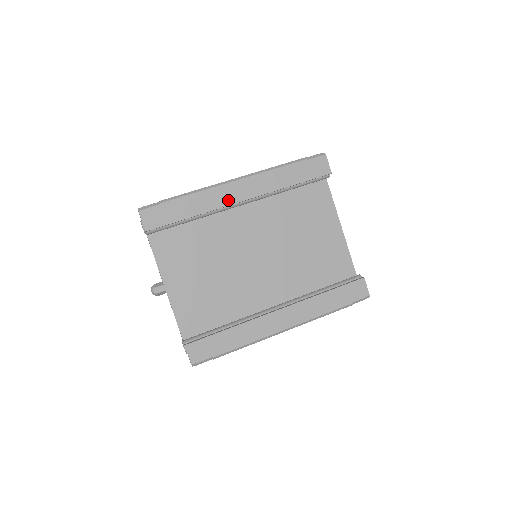
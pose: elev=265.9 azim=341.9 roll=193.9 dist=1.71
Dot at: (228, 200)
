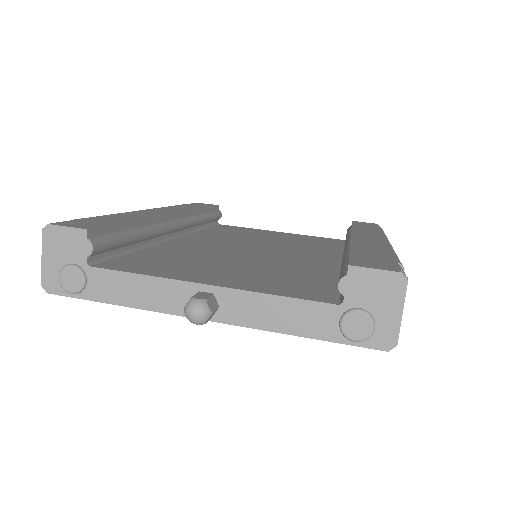
Dot at: (158, 214)
